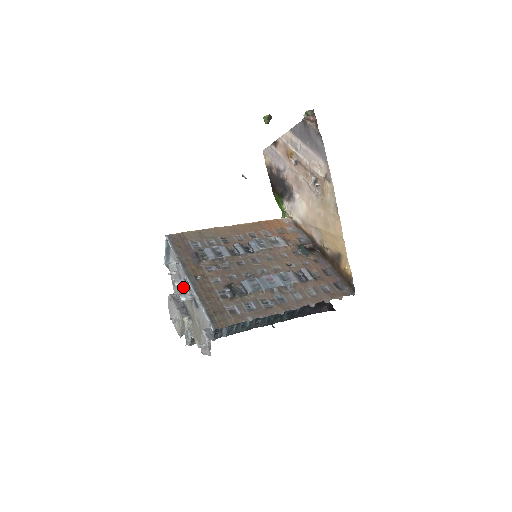
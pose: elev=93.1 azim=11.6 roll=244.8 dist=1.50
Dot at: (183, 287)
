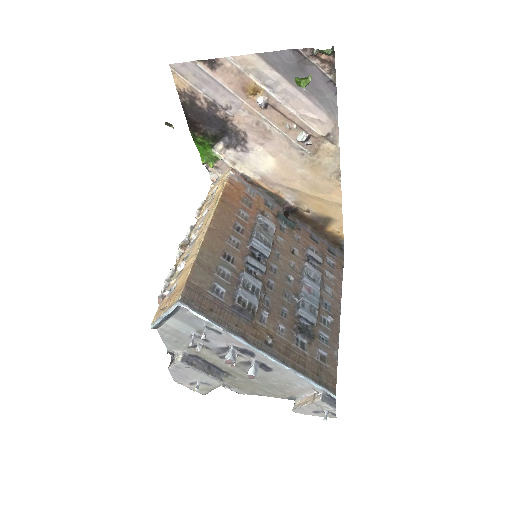
Dot at: occluded
